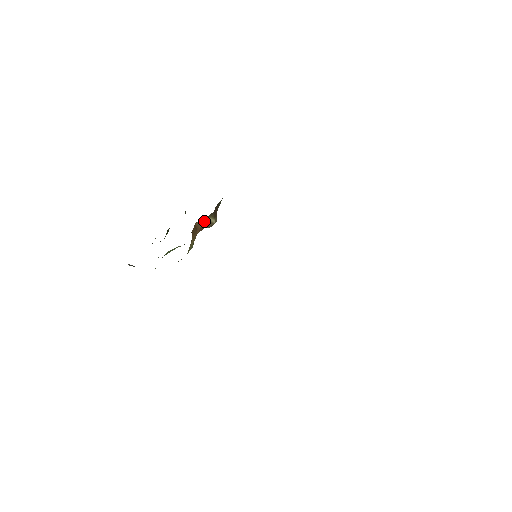
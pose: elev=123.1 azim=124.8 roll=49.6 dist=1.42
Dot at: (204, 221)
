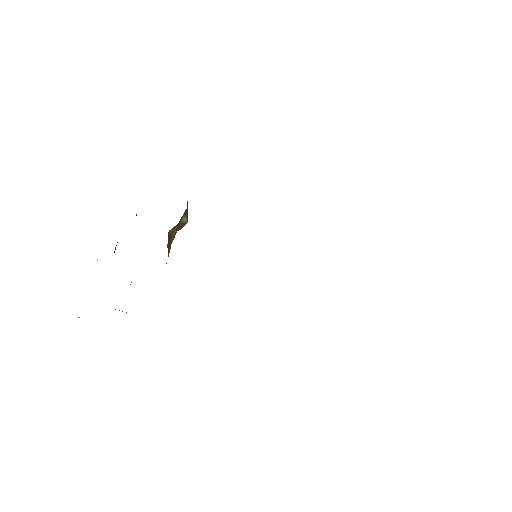
Dot at: (177, 224)
